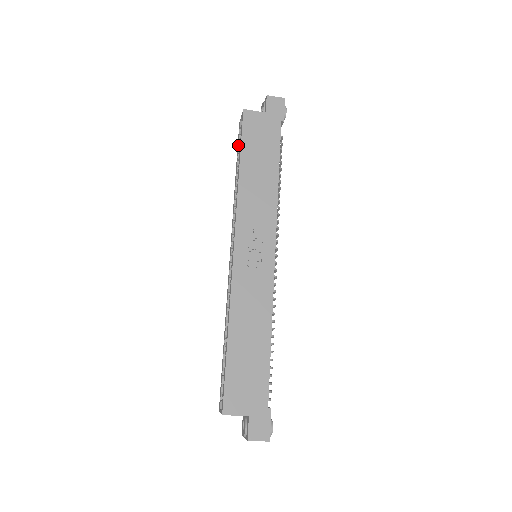
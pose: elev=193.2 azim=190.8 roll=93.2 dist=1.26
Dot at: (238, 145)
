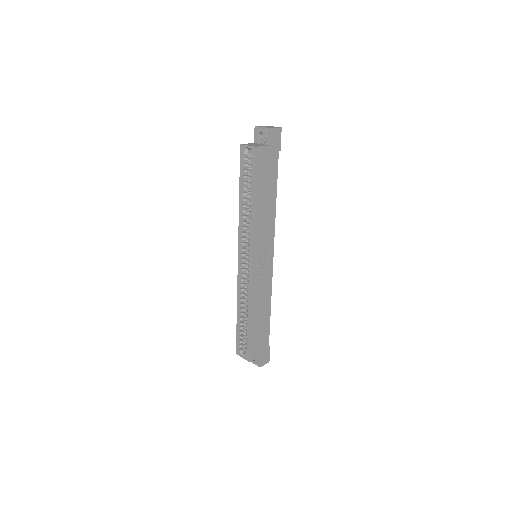
Dot at: (243, 170)
